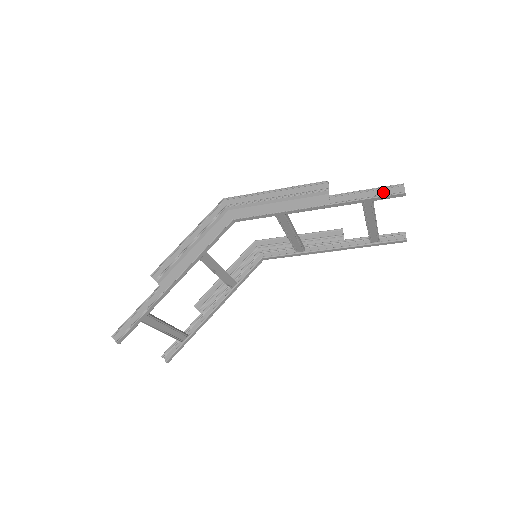
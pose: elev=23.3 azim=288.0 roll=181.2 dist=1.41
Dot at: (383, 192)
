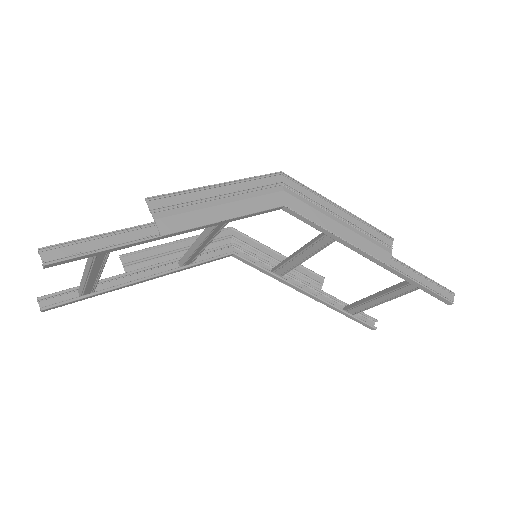
Dot at: (437, 289)
